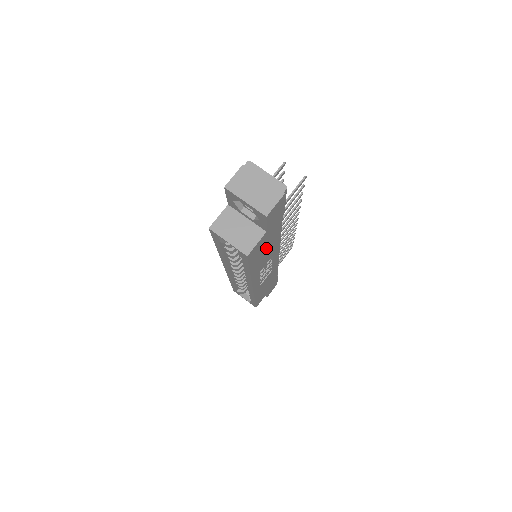
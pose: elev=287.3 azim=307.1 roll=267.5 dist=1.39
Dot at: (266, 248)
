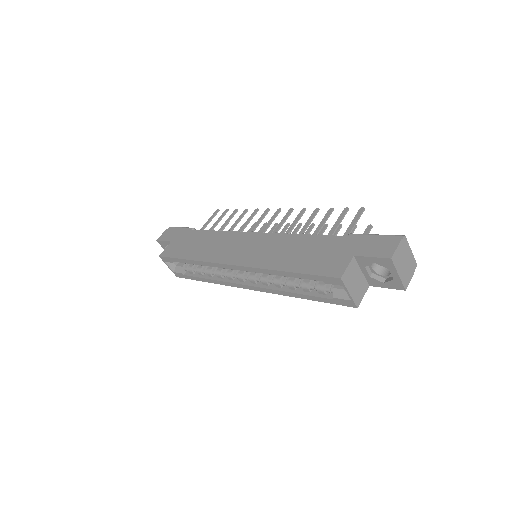
Dot at: occluded
